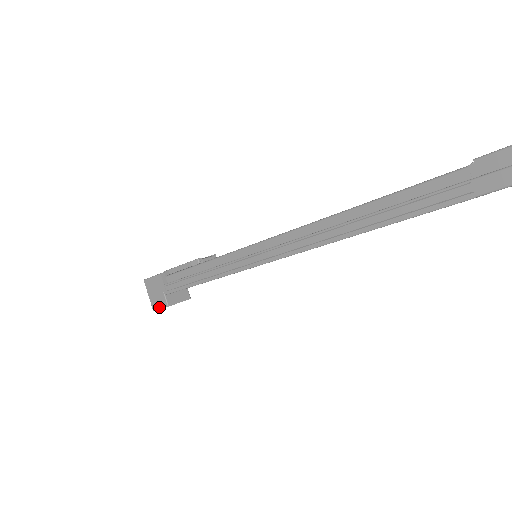
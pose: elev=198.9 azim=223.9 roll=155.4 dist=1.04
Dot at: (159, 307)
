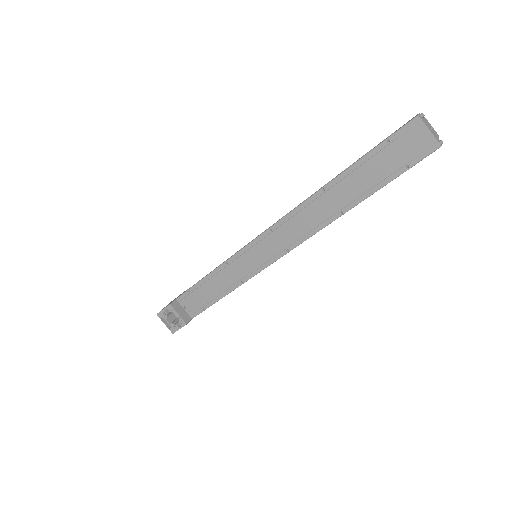
Dot at: (164, 308)
